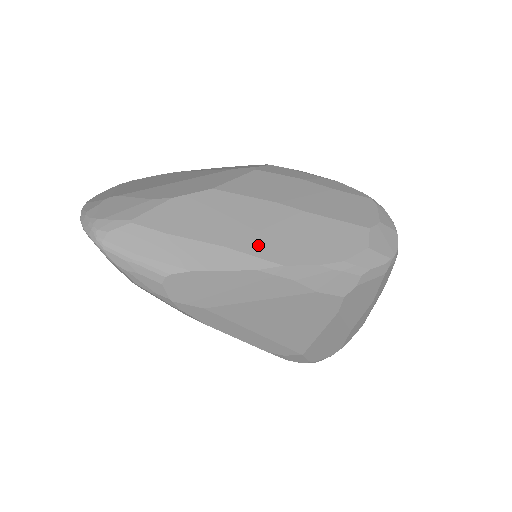
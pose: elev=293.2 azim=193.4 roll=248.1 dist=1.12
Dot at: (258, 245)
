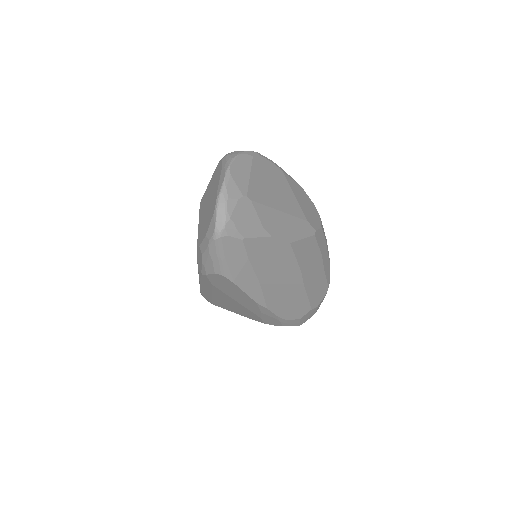
Dot at: (271, 291)
